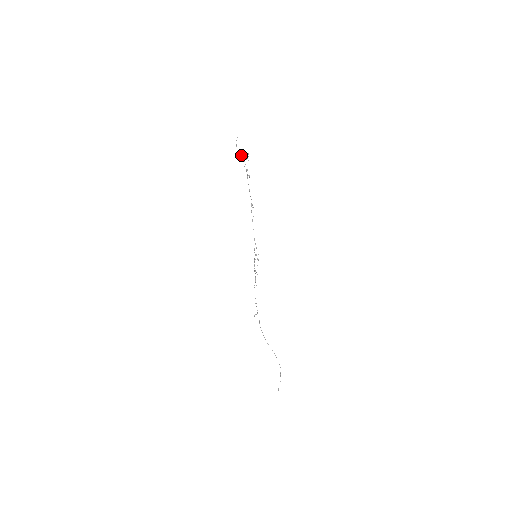
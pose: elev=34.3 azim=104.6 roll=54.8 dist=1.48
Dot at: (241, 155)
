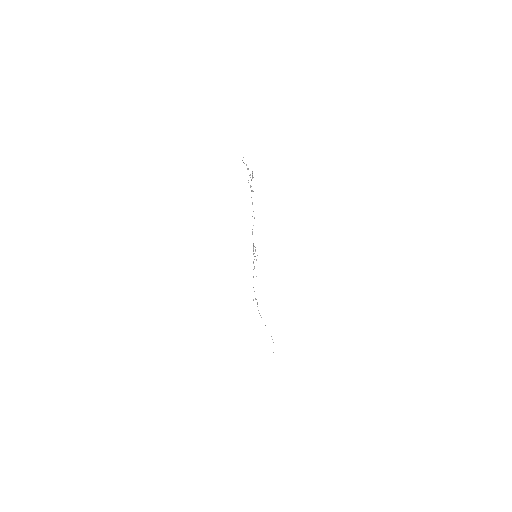
Dot at: occluded
